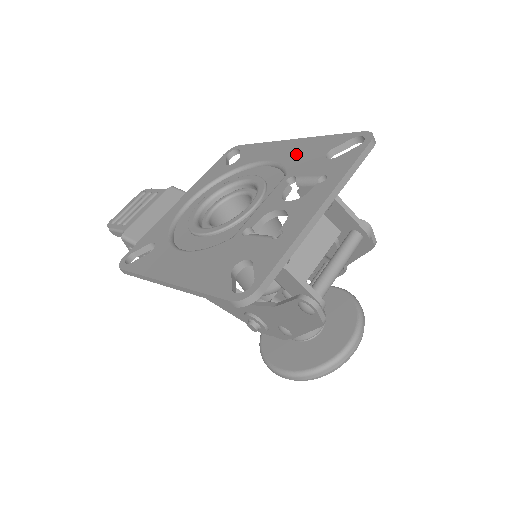
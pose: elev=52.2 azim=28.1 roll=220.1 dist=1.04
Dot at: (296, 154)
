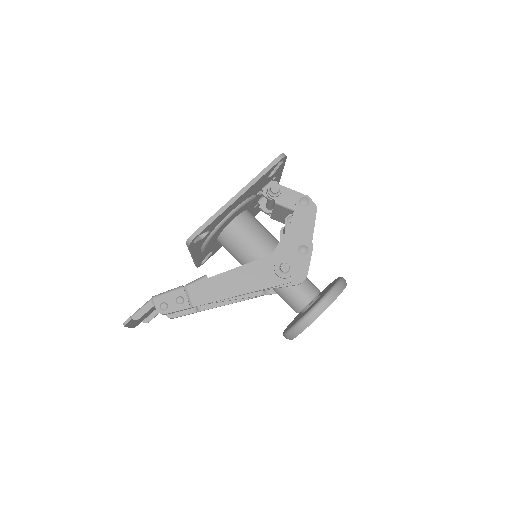
Dot at: occluded
